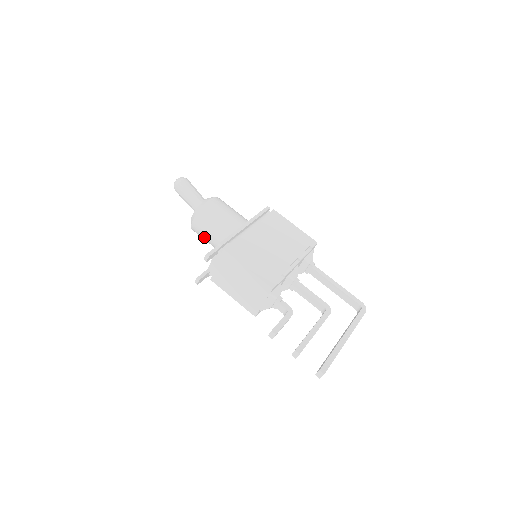
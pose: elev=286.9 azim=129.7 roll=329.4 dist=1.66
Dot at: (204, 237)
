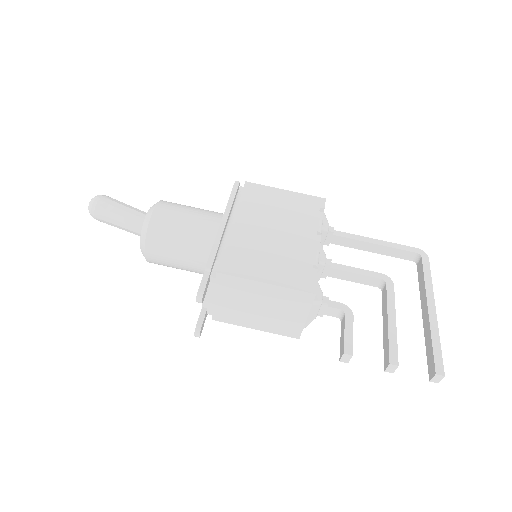
Dot at: (172, 265)
